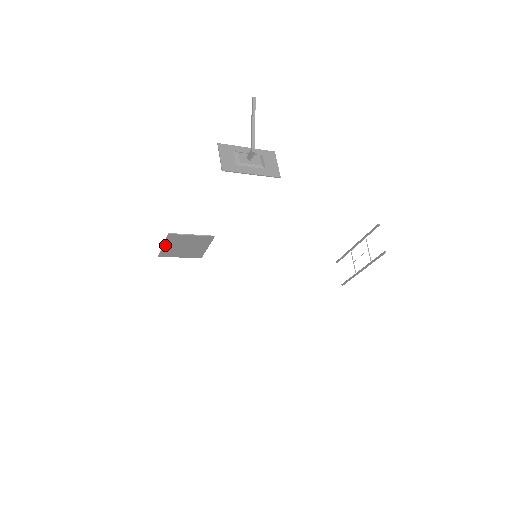
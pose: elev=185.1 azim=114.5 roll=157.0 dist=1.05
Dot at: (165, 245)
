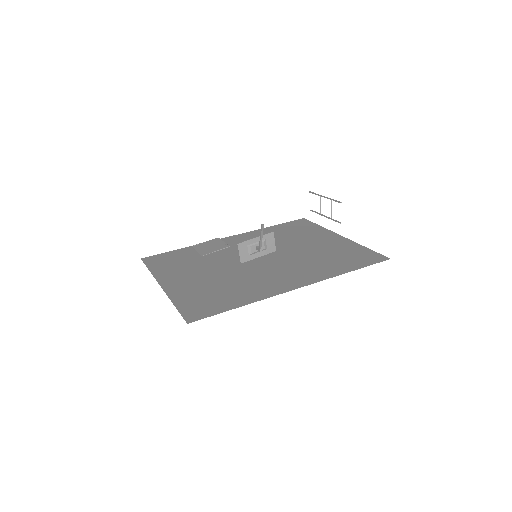
Dot at: (198, 251)
